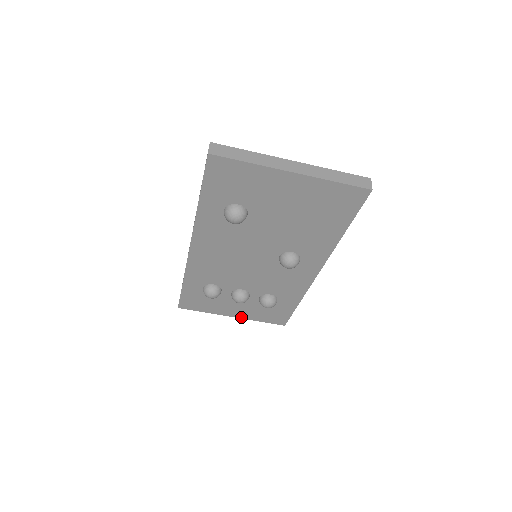
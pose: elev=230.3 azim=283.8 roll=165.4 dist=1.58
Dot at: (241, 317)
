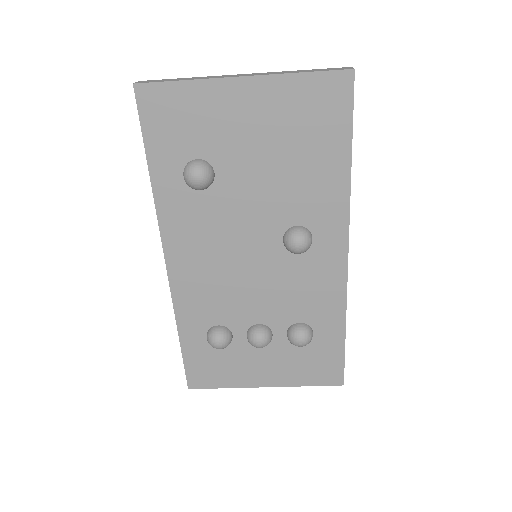
Dot at: (277, 384)
